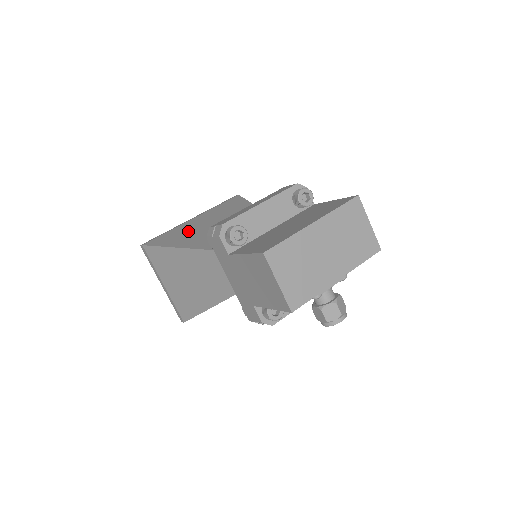
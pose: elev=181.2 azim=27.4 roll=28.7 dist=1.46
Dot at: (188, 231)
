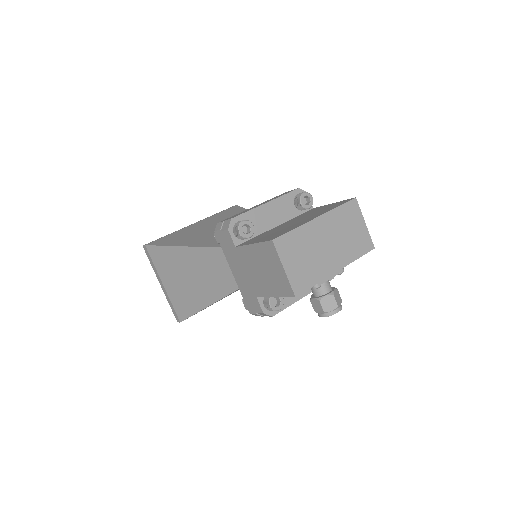
Dot at: (190, 233)
